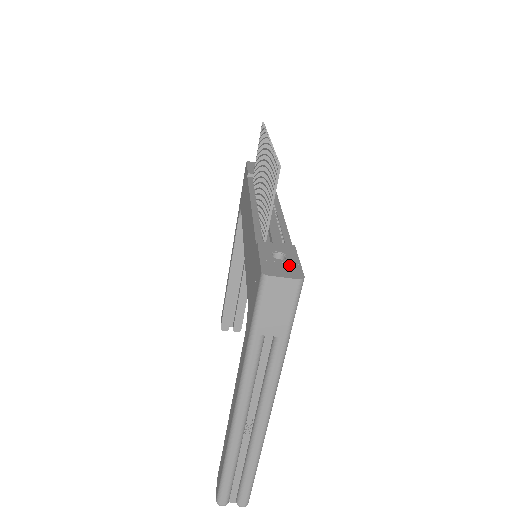
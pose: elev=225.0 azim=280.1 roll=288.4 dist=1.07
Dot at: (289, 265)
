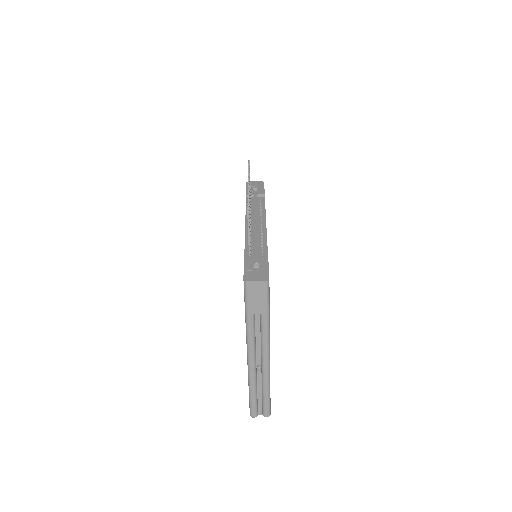
Dot at: (261, 272)
